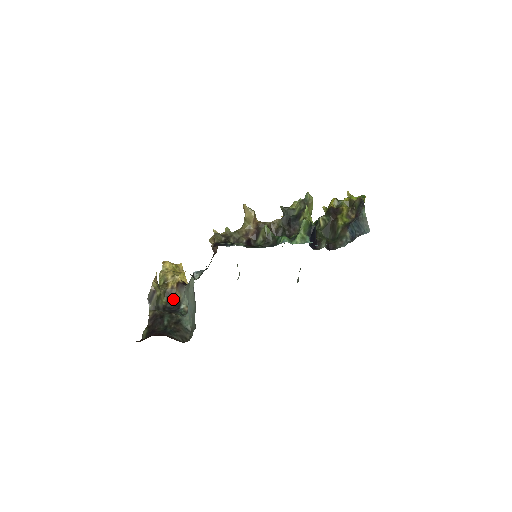
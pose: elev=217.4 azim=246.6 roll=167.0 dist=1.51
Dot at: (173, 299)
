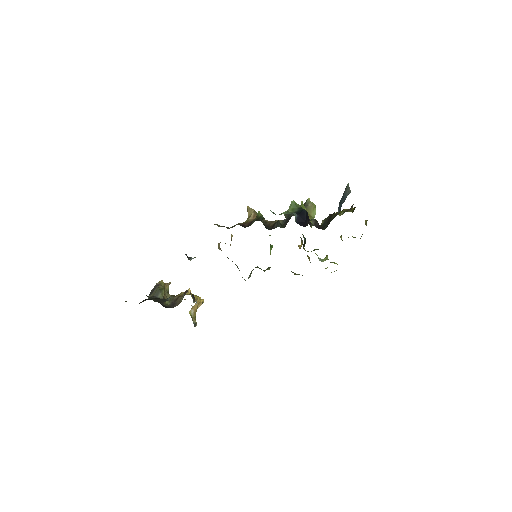
Dot at: (176, 305)
